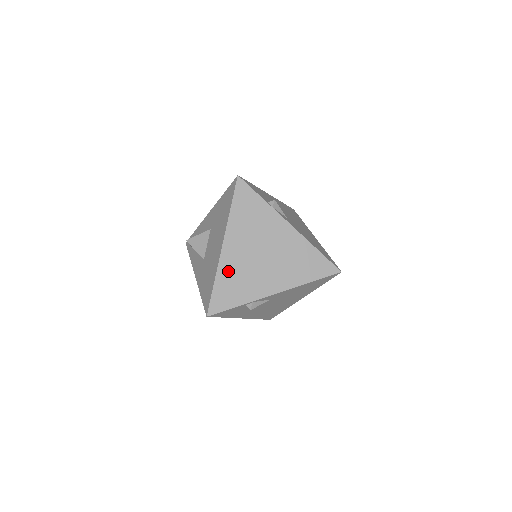
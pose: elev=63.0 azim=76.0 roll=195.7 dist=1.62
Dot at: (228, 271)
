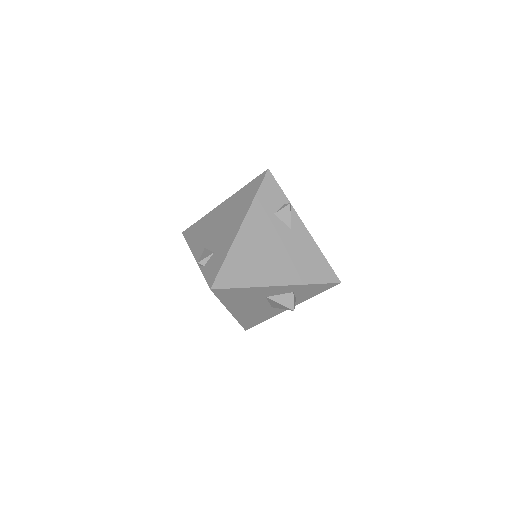
Dot at: occluded
